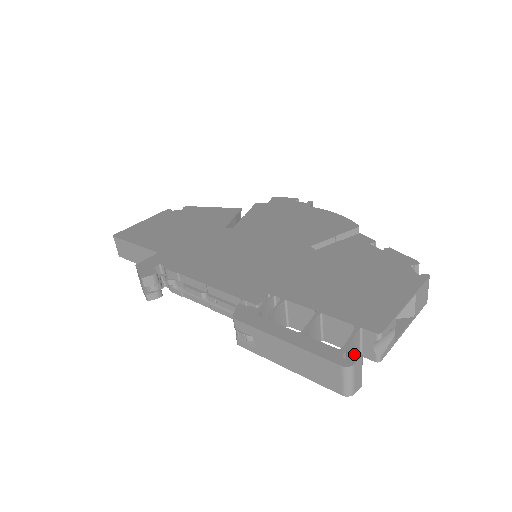
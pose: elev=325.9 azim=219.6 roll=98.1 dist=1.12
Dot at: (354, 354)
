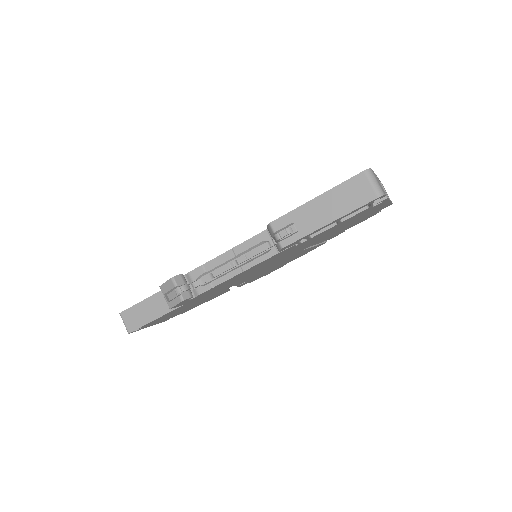
Dot at: occluded
